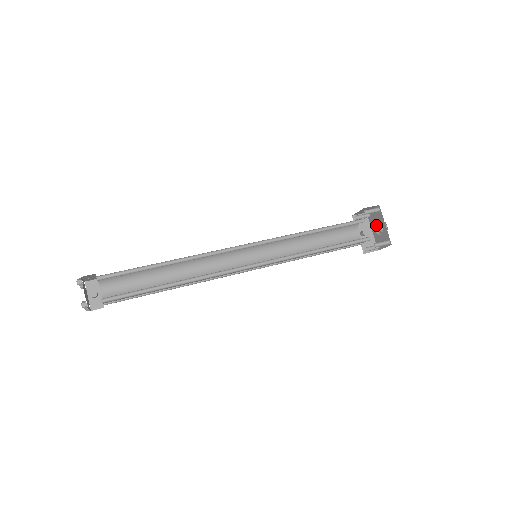
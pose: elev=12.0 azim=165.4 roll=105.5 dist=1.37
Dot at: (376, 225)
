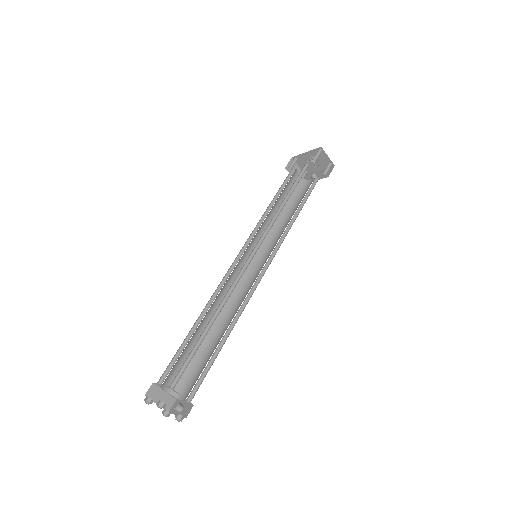
Dot at: (308, 163)
